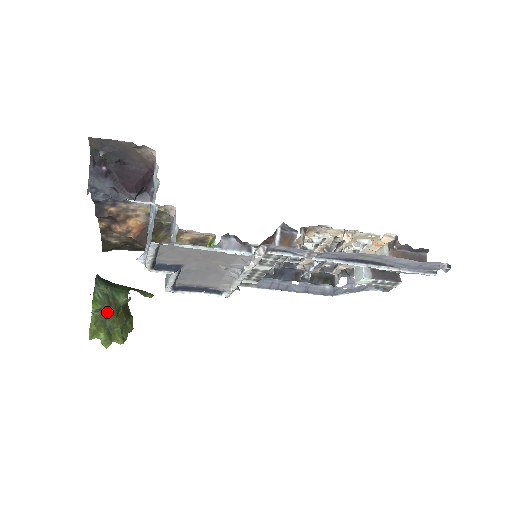
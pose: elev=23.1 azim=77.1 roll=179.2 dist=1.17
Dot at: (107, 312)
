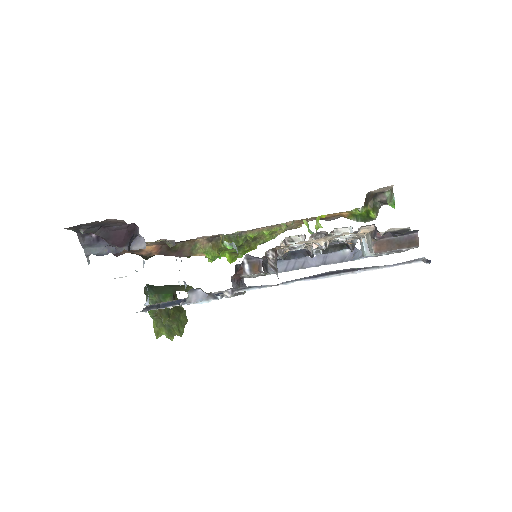
Dot at: (160, 317)
